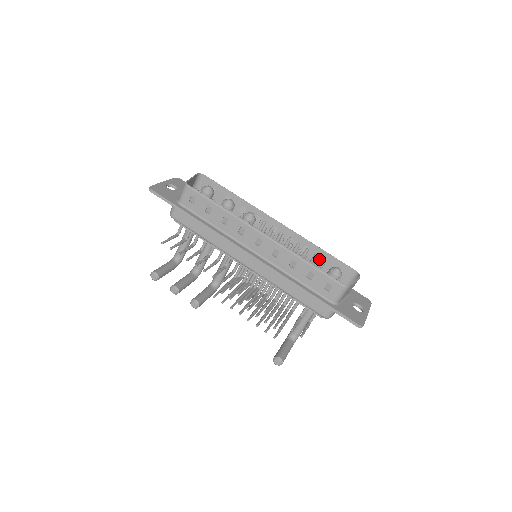
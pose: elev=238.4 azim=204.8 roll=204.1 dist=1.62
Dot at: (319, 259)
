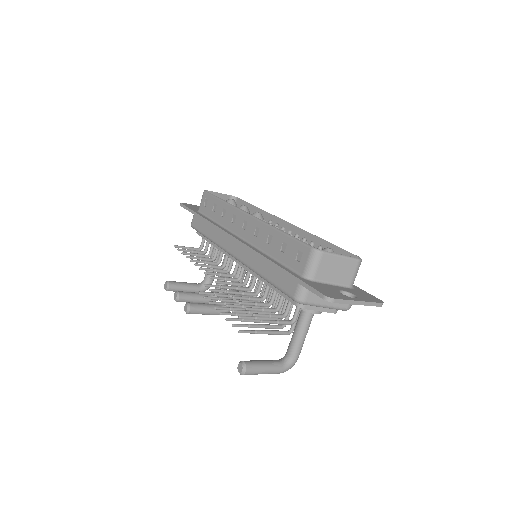
Dot at: occluded
